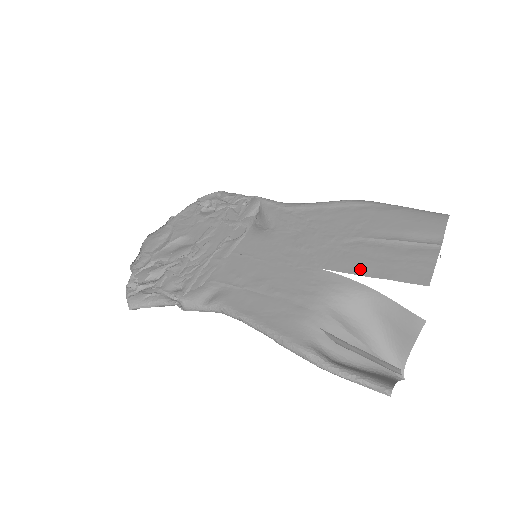
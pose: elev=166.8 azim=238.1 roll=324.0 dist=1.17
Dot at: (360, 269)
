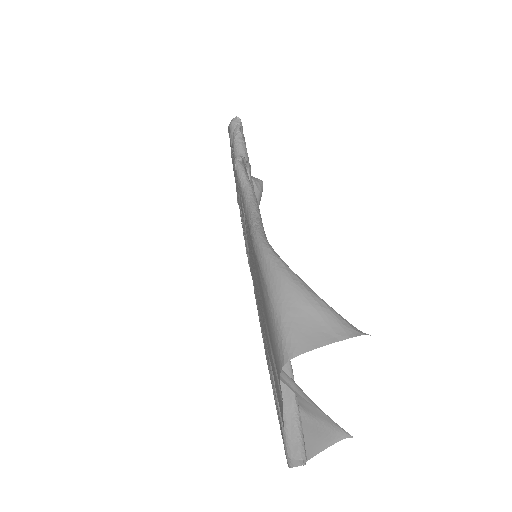
Dot at: occluded
